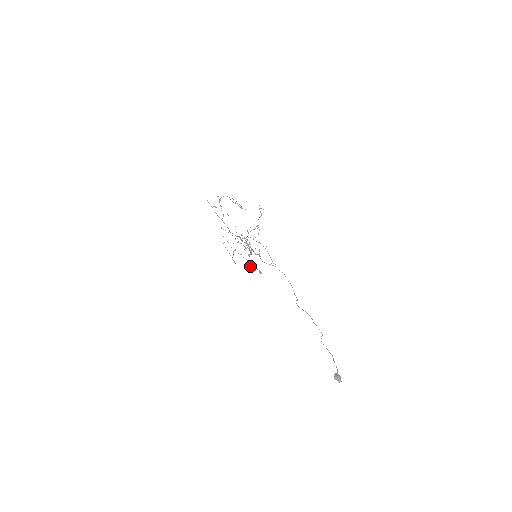
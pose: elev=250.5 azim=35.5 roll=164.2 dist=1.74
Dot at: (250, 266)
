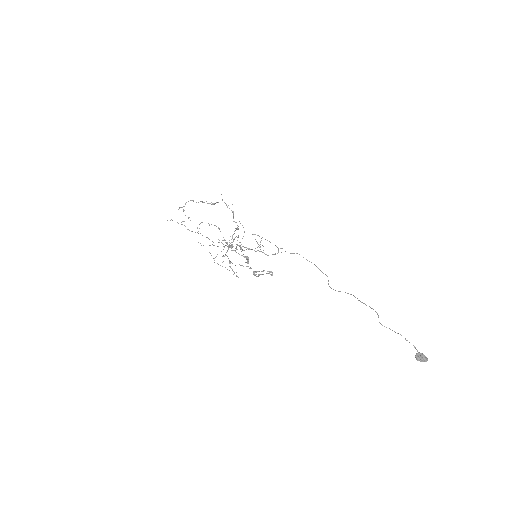
Dot at: (256, 271)
